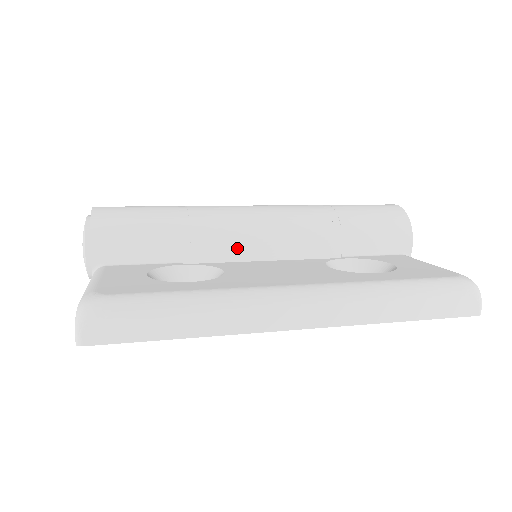
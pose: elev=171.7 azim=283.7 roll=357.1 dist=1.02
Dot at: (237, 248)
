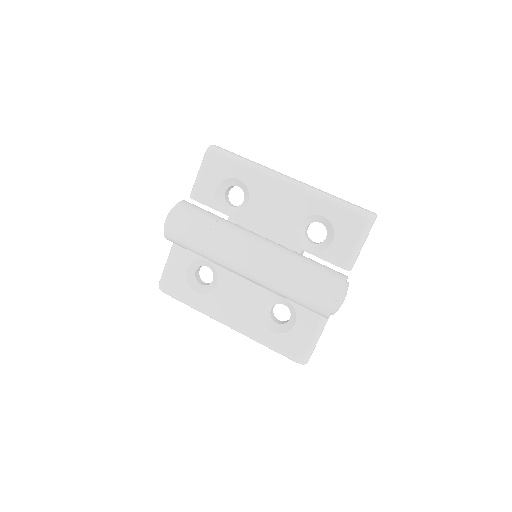
Dot at: occluded
